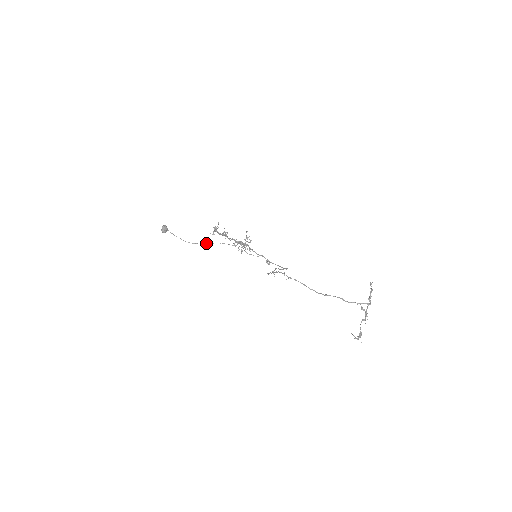
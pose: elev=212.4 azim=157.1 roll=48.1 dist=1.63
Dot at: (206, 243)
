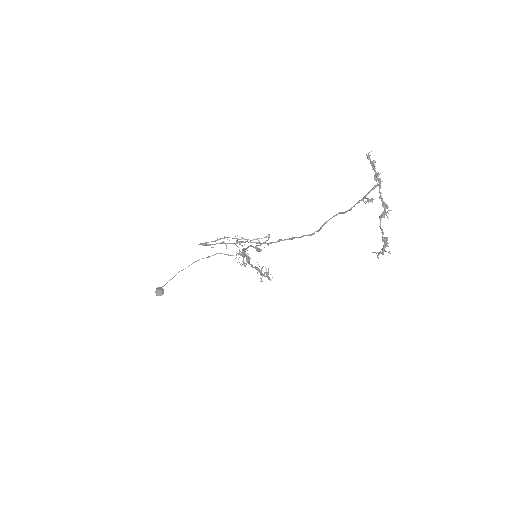
Dot at: (178, 272)
